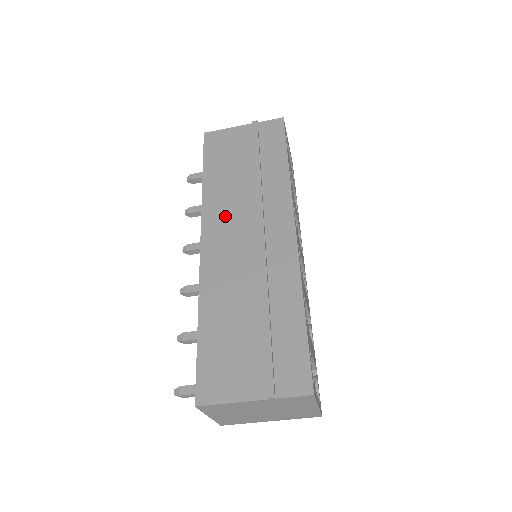
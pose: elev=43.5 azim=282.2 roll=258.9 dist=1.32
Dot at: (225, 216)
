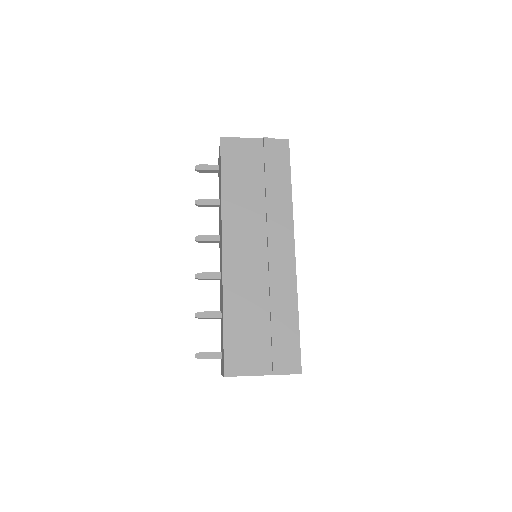
Dot at: (241, 228)
